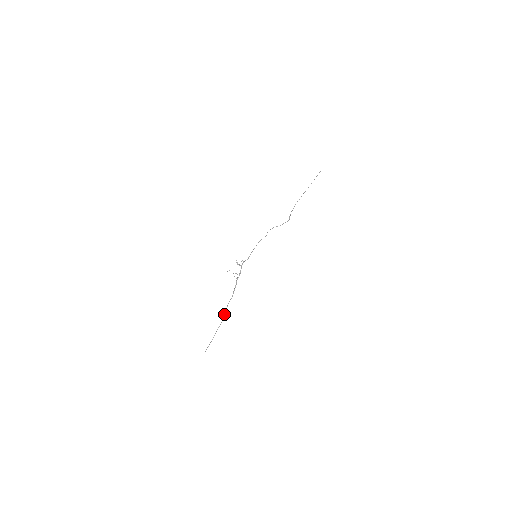
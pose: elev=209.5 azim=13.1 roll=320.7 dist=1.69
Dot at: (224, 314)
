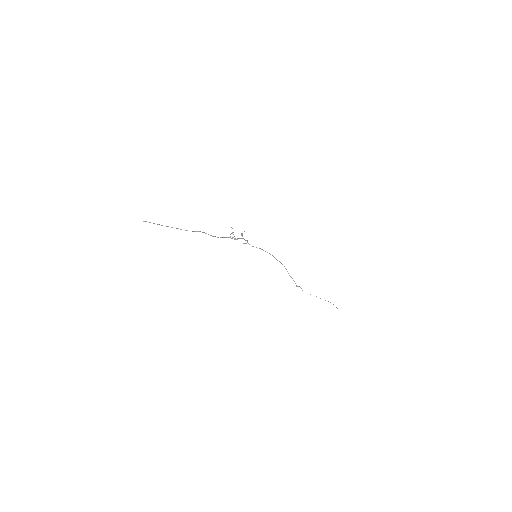
Dot at: occluded
